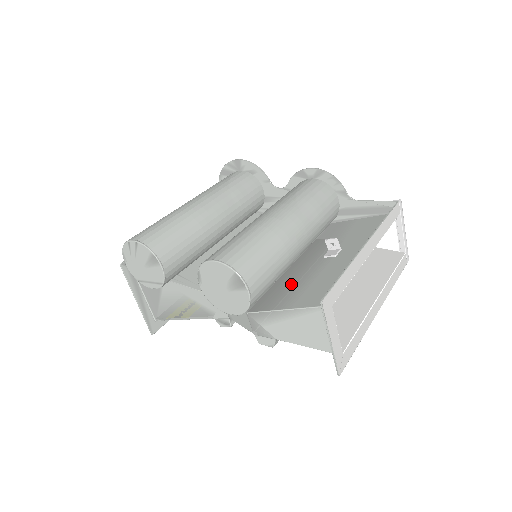
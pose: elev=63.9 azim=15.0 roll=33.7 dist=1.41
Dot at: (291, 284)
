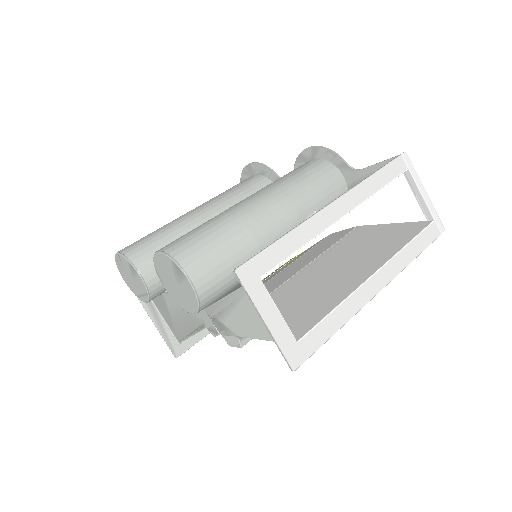
Dot at: occluded
